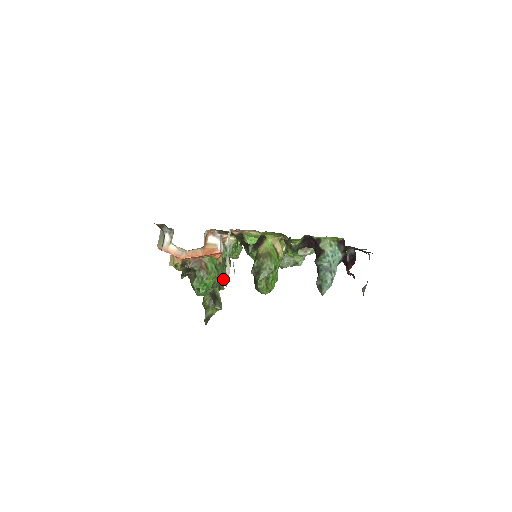
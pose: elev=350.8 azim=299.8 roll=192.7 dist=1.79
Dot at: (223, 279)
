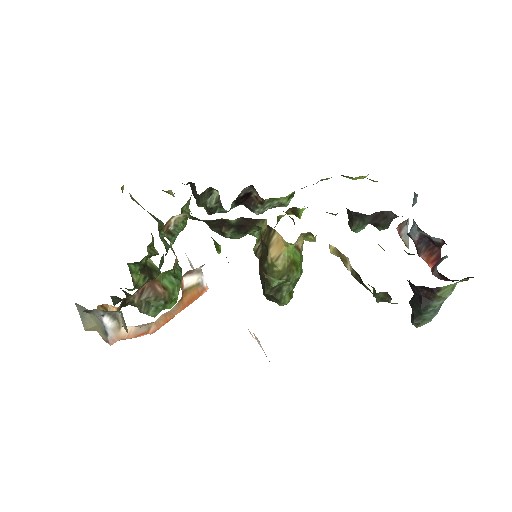
Dot at: occluded
